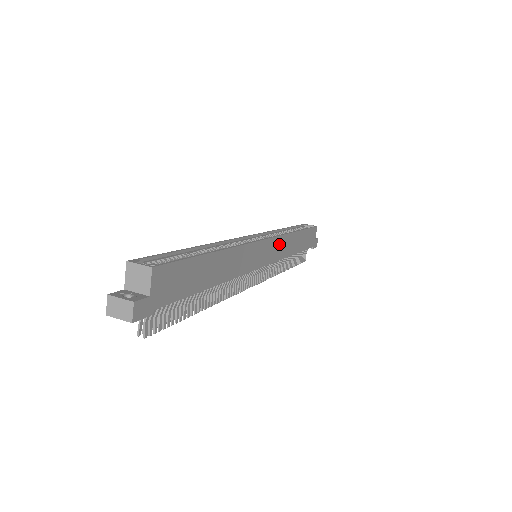
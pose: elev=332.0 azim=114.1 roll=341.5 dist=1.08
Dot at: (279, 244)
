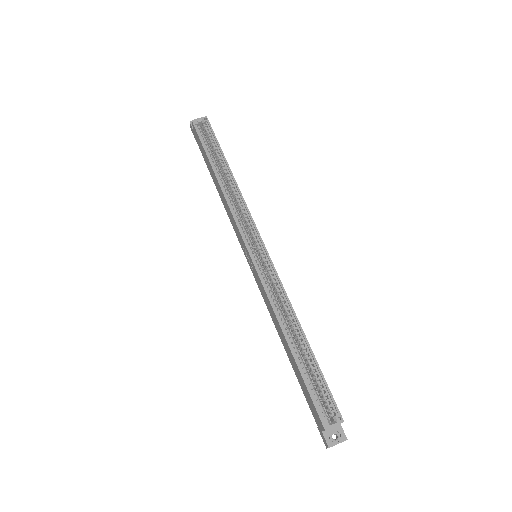
Dot at: occluded
